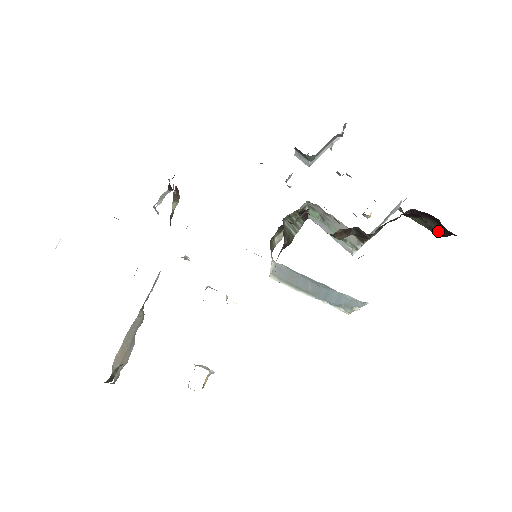
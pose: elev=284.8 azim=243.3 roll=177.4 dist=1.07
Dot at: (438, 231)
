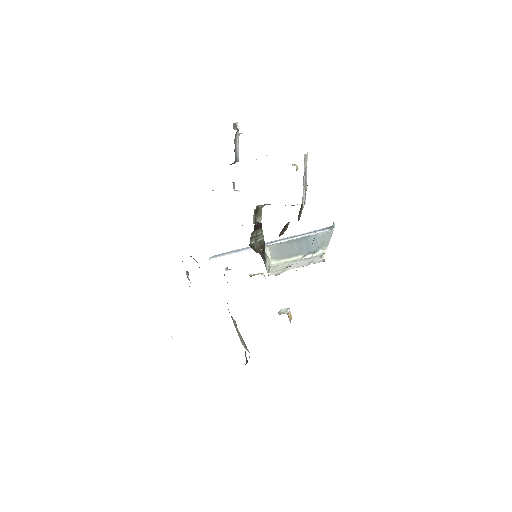
Dot at: occluded
